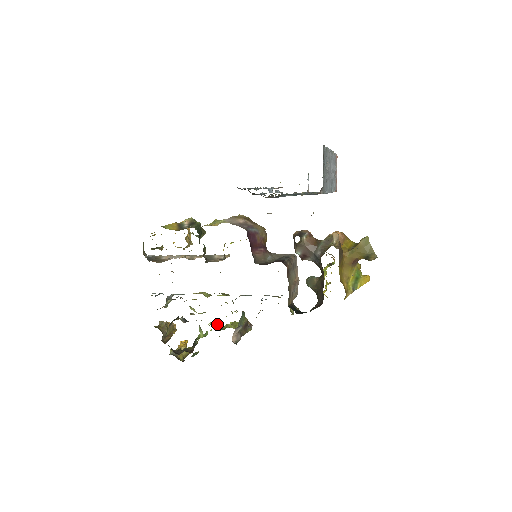
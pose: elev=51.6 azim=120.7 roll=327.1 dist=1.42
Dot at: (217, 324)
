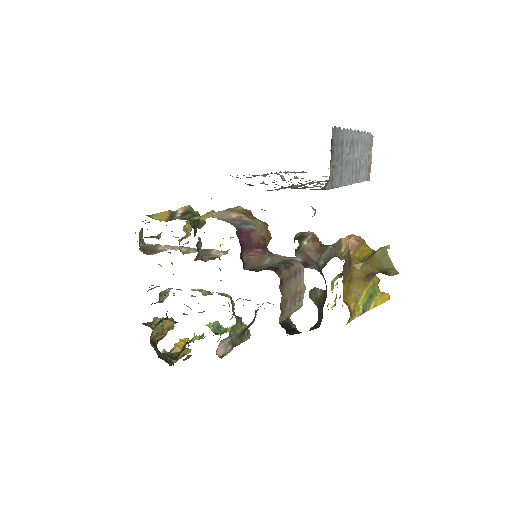
Dot at: (217, 326)
